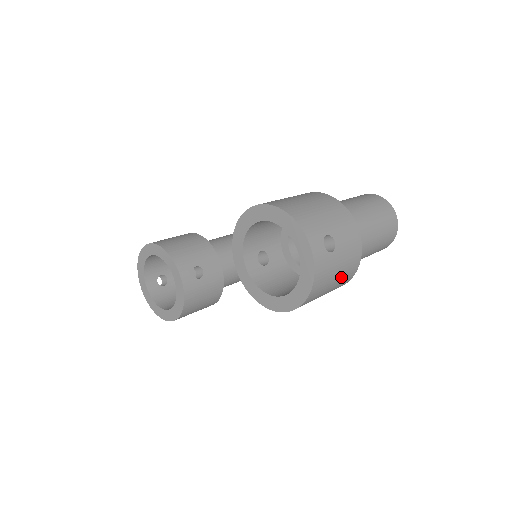
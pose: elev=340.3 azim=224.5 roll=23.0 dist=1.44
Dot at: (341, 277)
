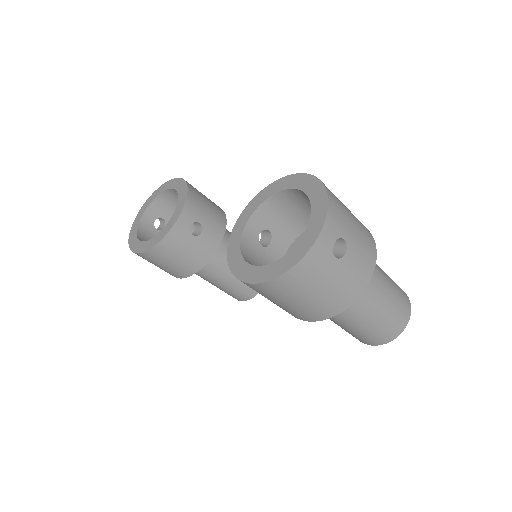
Dot at: (323, 298)
